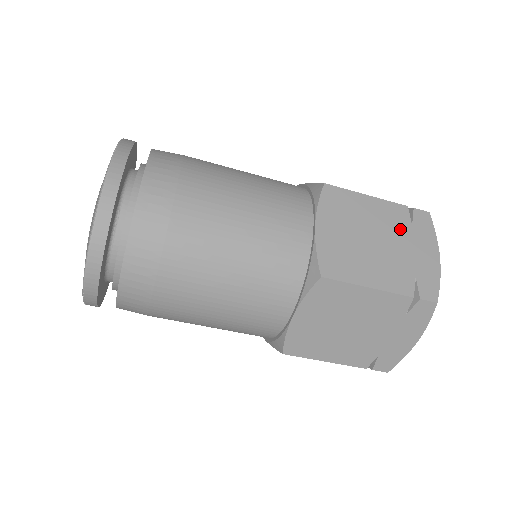
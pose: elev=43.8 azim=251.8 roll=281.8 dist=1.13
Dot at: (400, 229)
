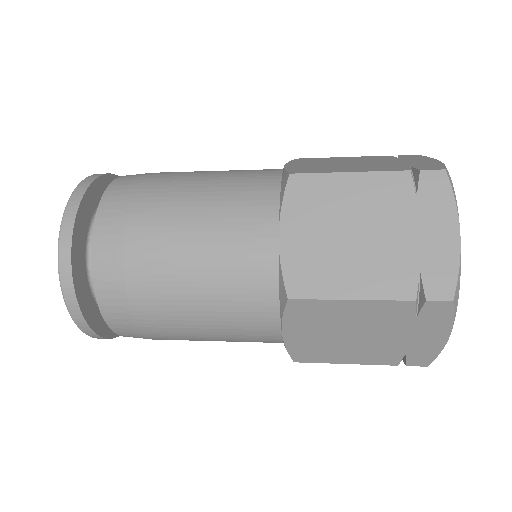
Dot at: (396, 323)
